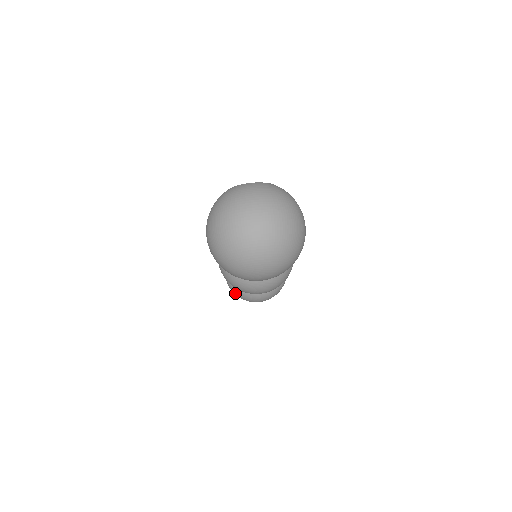
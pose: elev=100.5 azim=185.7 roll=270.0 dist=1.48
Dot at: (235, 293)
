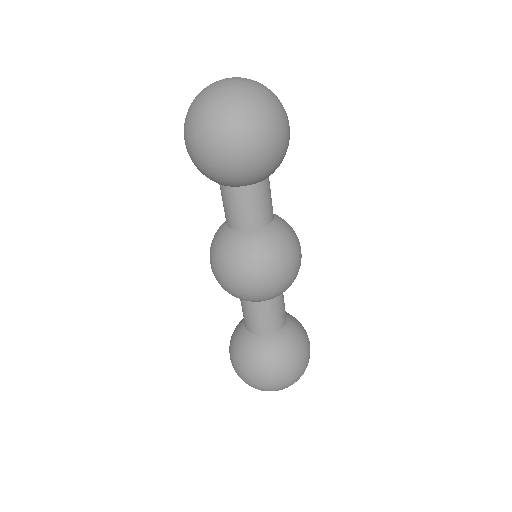
Dot at: (267, 372)
